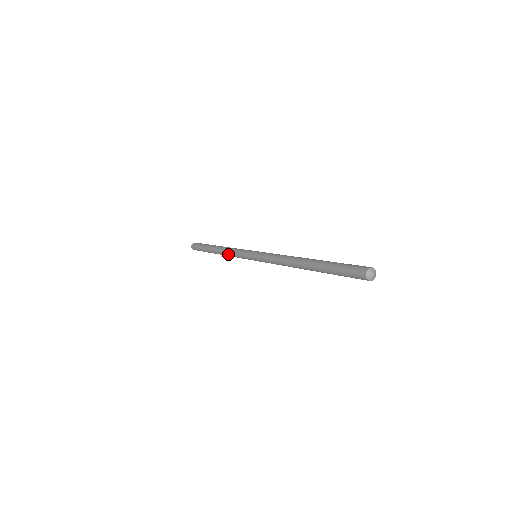
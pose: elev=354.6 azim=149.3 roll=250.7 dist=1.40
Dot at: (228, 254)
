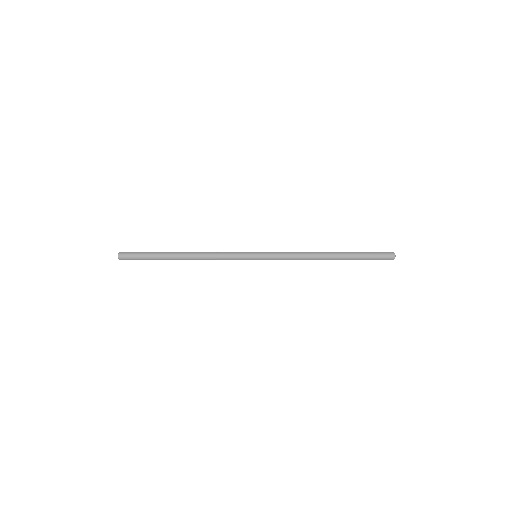
Dot at: (210, 255)
